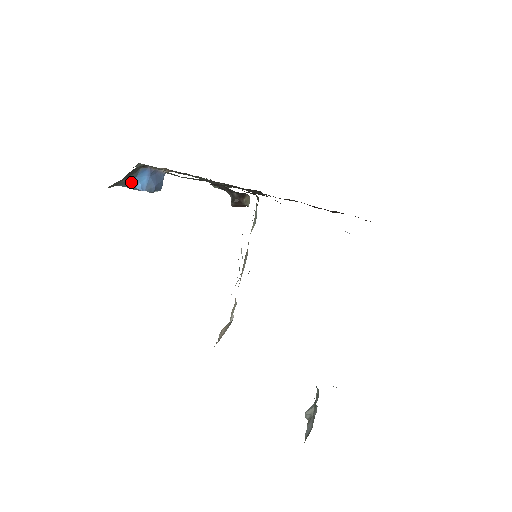
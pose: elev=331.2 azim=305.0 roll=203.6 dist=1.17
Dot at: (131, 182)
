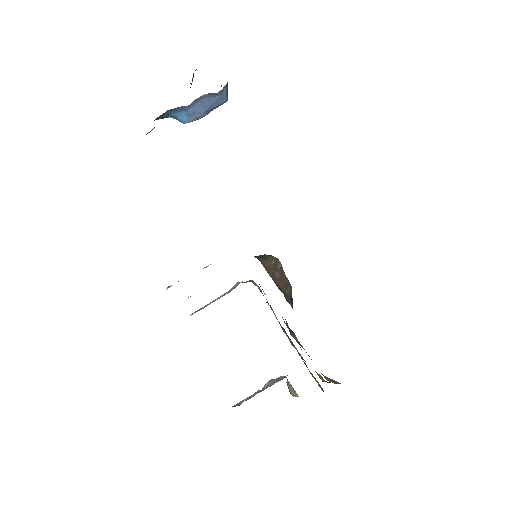
Dot at: (168, 116)
